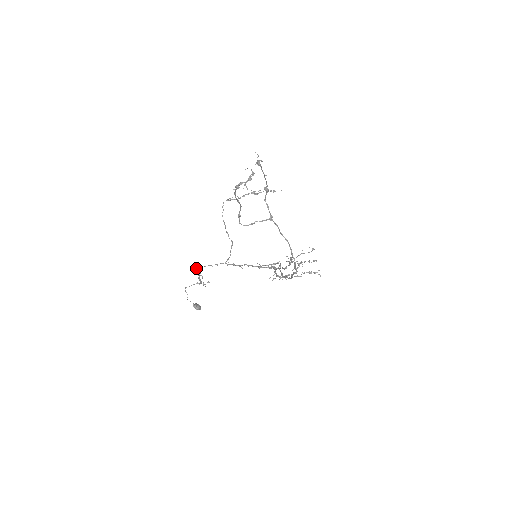
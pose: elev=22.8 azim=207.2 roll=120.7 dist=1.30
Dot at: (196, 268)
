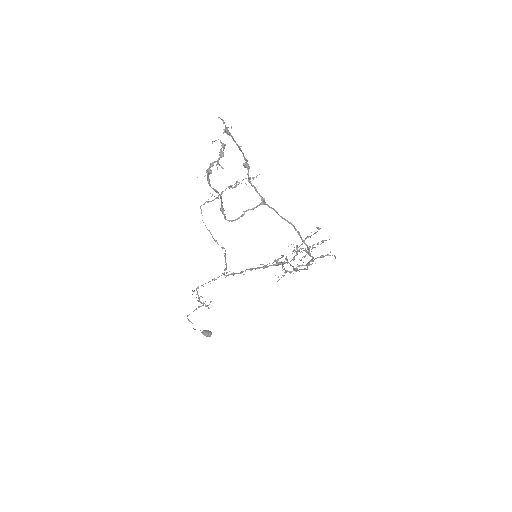
Dot at: (192, 291)
